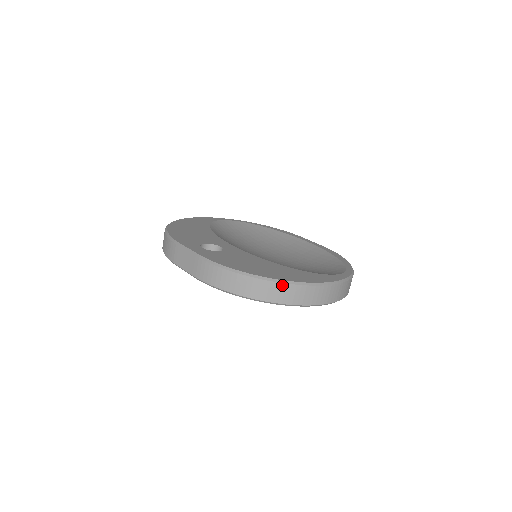
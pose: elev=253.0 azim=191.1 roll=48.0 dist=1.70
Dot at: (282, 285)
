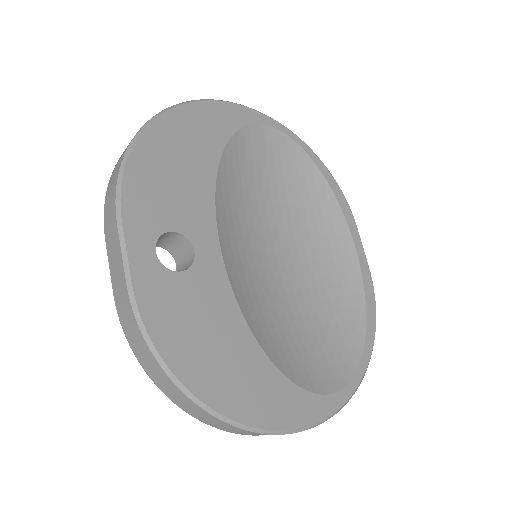
Dot at: (223, 422)
